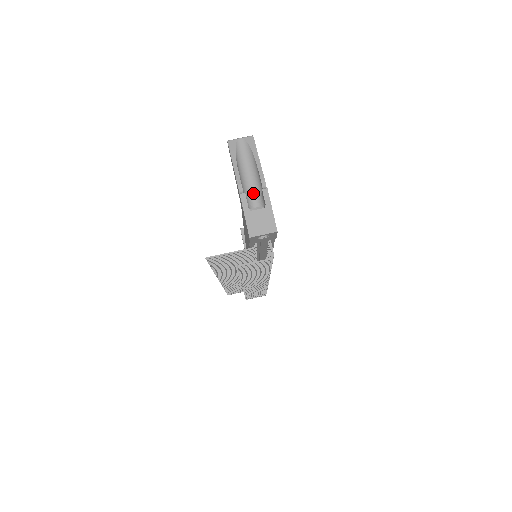
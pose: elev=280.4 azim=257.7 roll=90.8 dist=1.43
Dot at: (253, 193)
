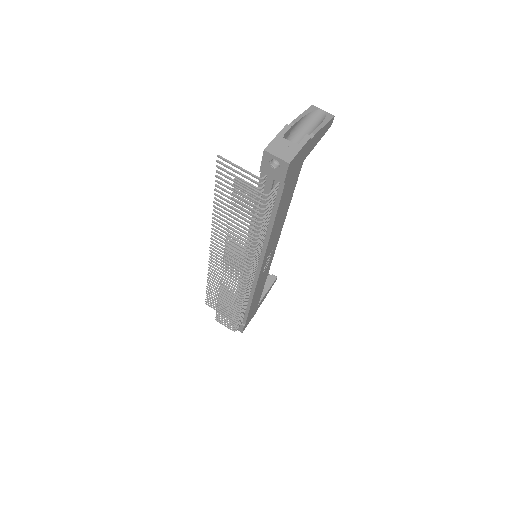
Dot at: (297, 142)
